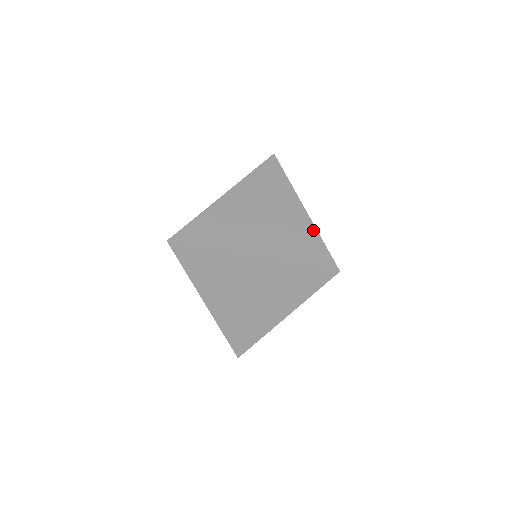
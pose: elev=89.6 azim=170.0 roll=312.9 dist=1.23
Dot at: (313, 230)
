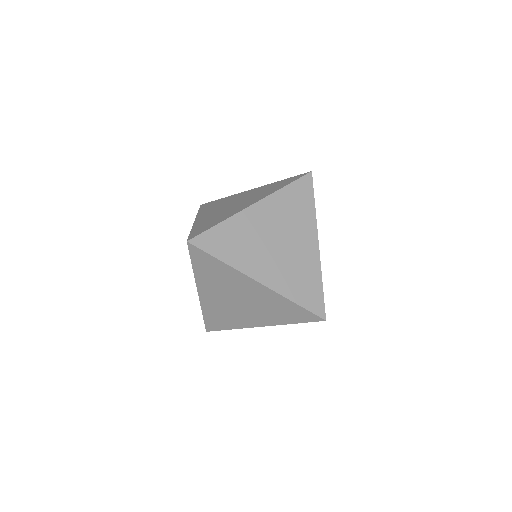
Dot at: (318, 271)
